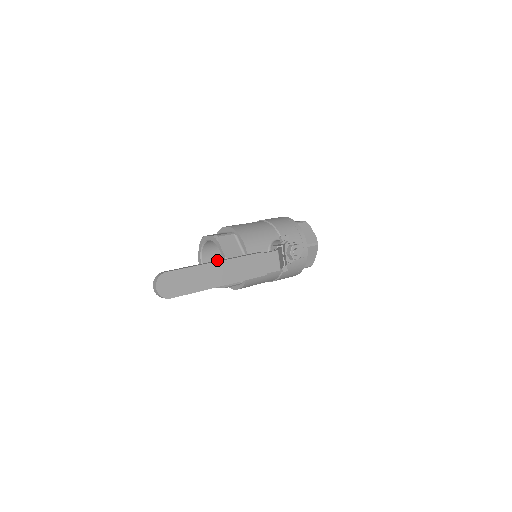
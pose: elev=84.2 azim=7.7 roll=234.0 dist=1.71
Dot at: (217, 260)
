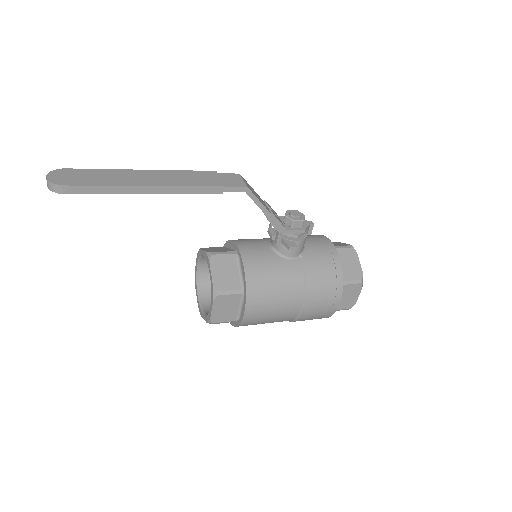
Dot at: occluded
